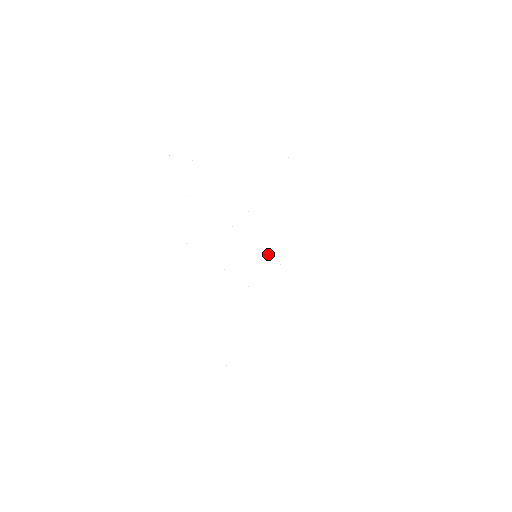
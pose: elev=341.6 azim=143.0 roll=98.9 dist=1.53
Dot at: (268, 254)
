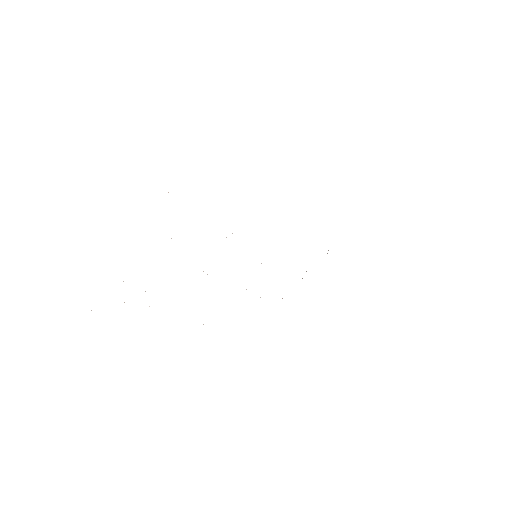
Dot at: occluded
